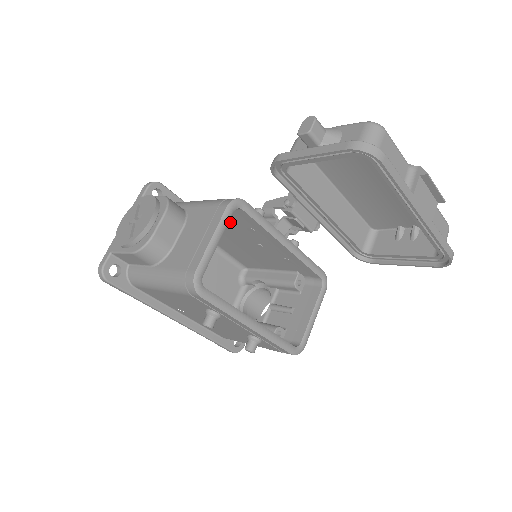
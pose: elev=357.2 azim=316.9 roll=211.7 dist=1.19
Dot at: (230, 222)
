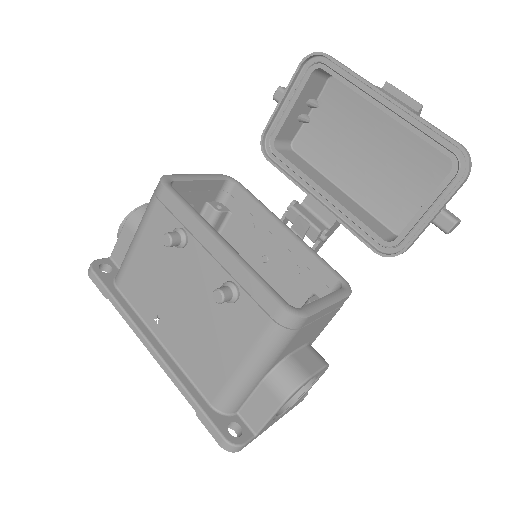
Dot at: (232, 230)
